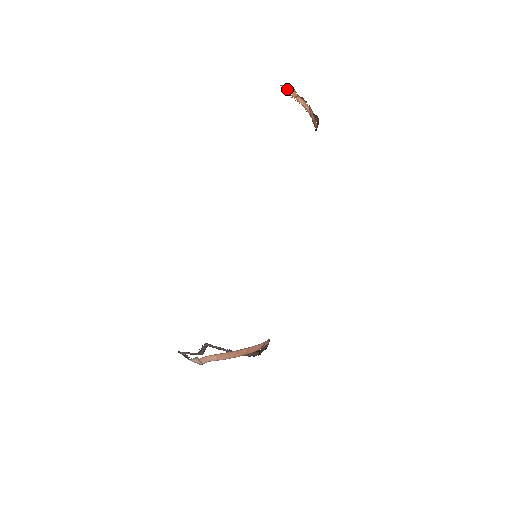
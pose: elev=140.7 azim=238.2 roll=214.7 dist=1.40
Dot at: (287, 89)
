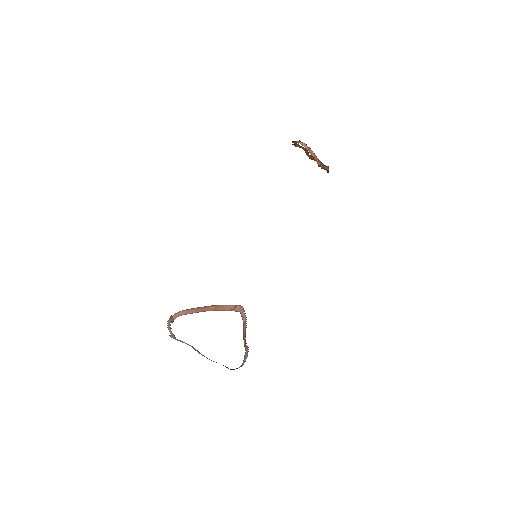
Dot at: occluded
